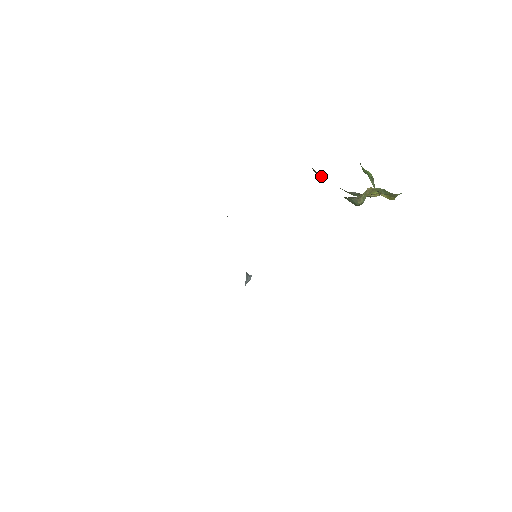
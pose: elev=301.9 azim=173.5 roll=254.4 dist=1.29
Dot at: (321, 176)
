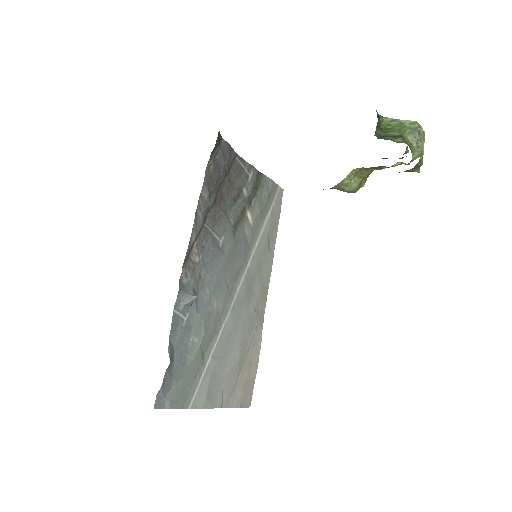
Dot at: occluded
